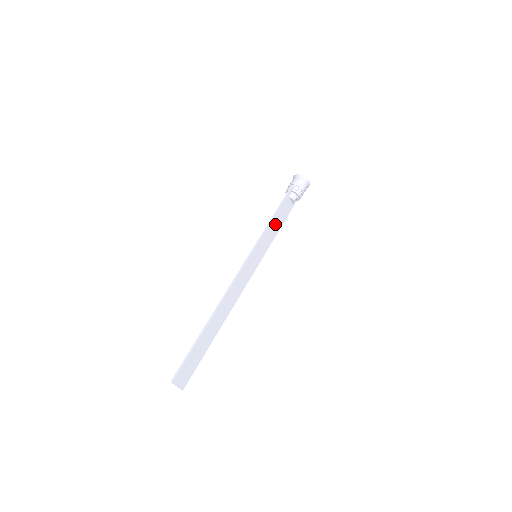
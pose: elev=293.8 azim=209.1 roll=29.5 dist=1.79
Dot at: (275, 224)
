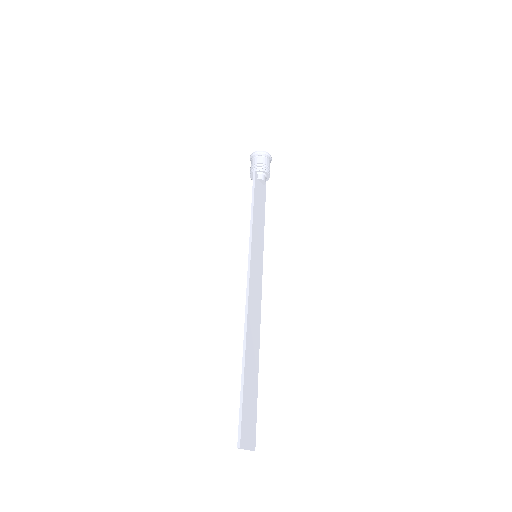
Dot at: (258, 213)
